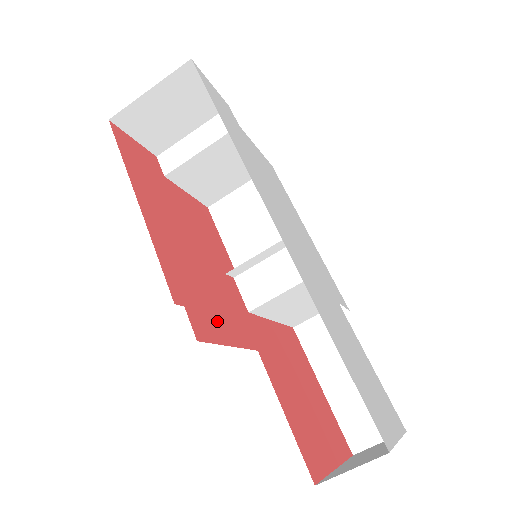
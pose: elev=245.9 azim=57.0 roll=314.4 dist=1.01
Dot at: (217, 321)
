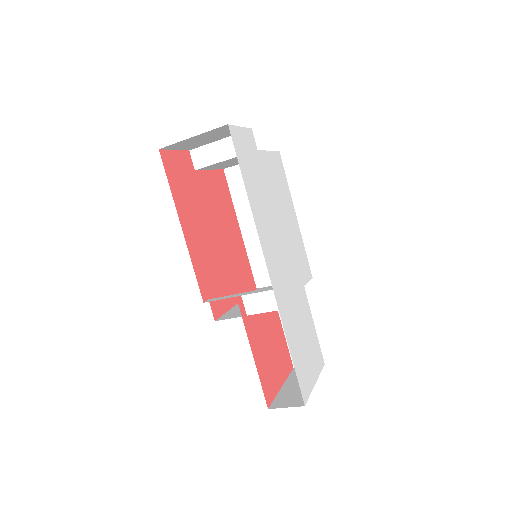
Dot at: (226, 293)
